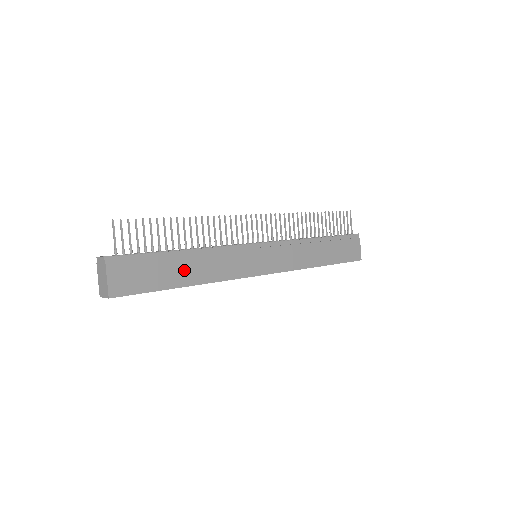
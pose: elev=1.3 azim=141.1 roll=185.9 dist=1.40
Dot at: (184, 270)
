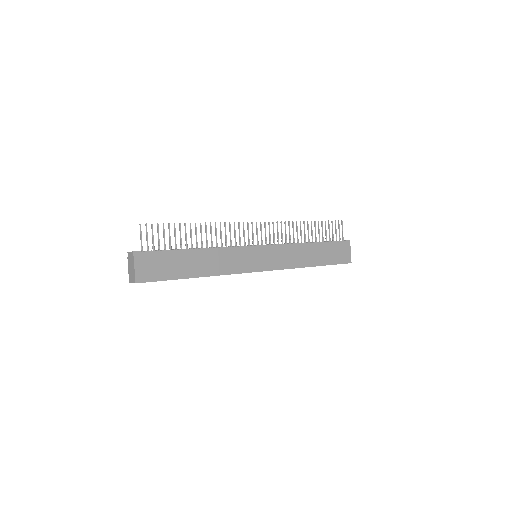
Dot at: (195, 264)
